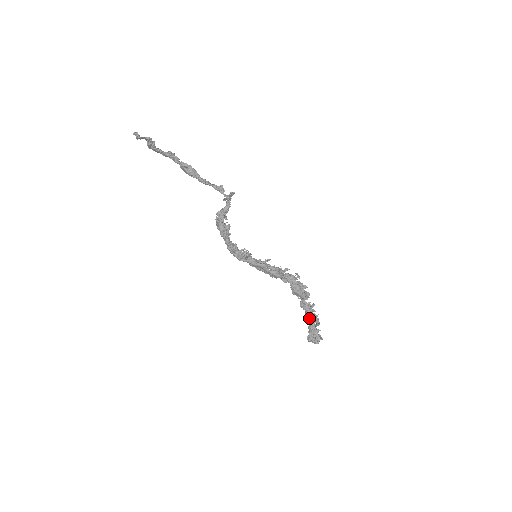
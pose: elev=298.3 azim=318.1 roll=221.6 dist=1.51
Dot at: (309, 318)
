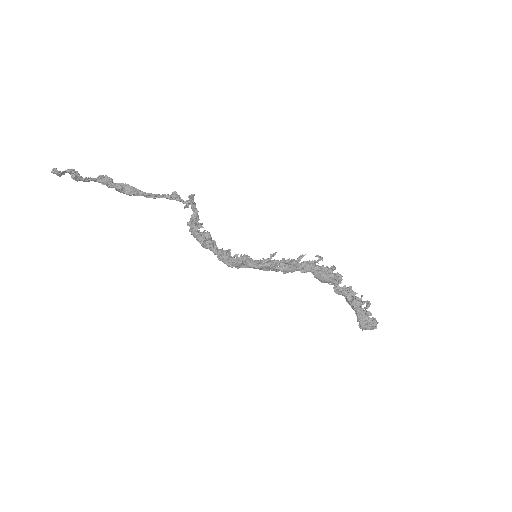
Dot at: (351, 305)
